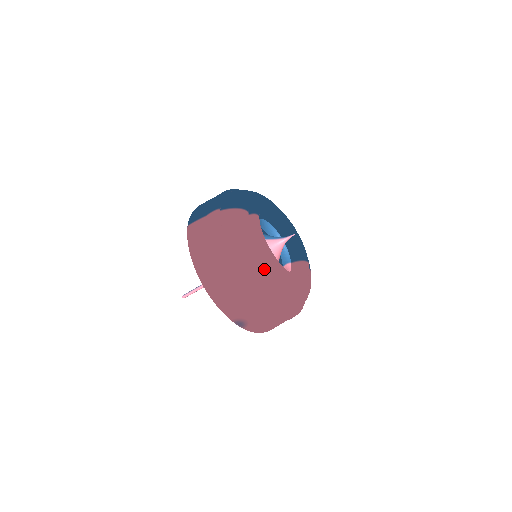
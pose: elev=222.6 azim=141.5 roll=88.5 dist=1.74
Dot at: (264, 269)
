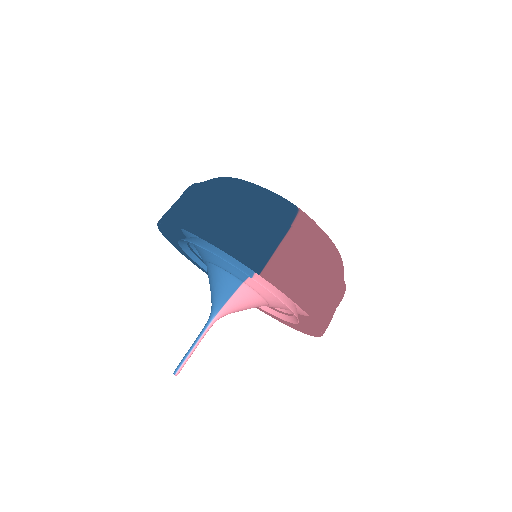
Dot at: occluded
